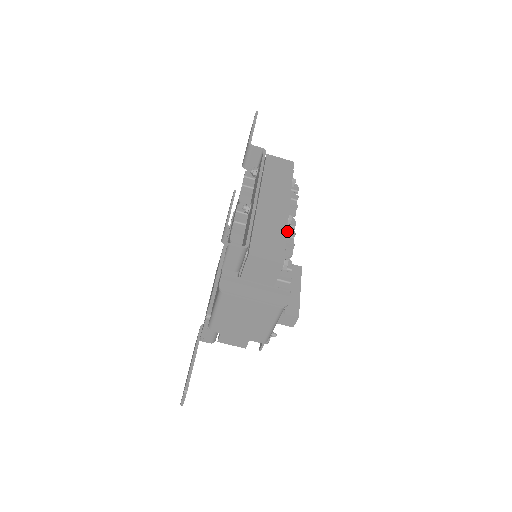
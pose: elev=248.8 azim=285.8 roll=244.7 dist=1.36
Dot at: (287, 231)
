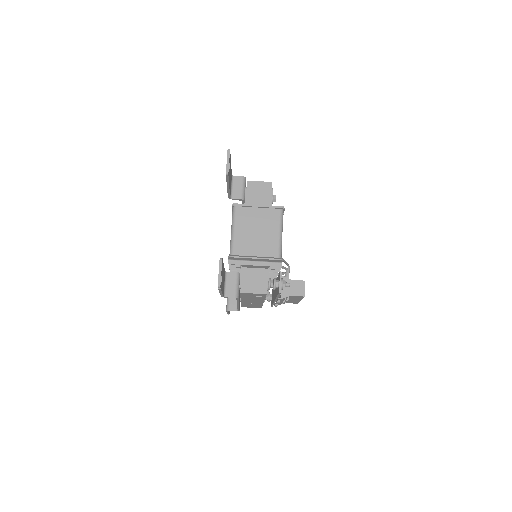
Dot at: occluded
